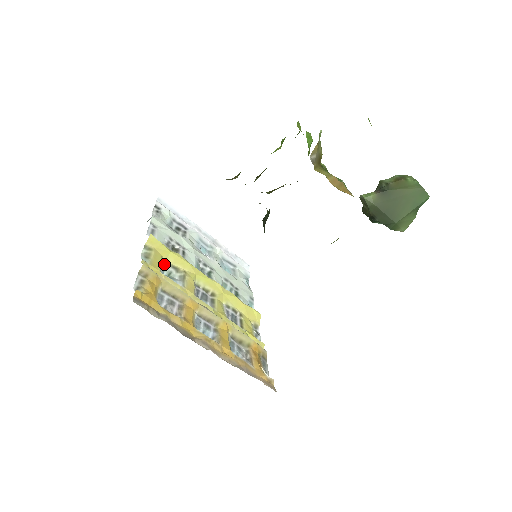
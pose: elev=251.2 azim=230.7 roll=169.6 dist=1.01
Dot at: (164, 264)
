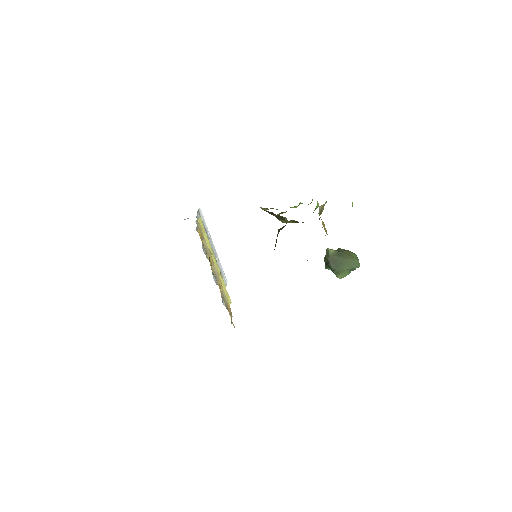
Dot at: occluded
